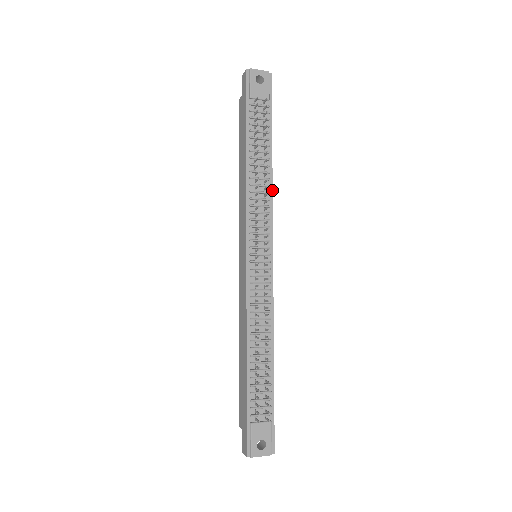
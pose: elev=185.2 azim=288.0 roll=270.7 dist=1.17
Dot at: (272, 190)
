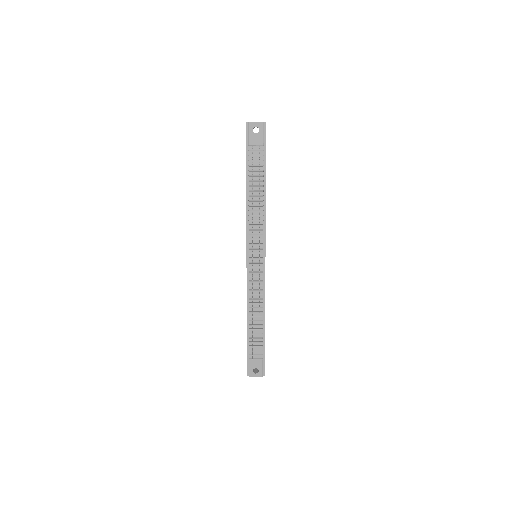
Dot at: (265, 213)
